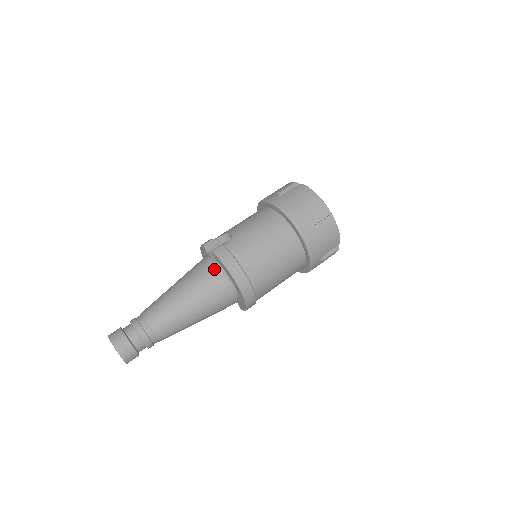
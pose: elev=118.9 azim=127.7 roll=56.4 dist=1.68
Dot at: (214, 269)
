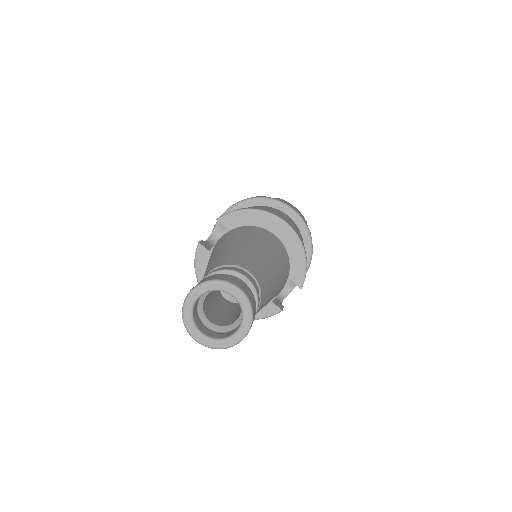
Dot at: (235, 230)
